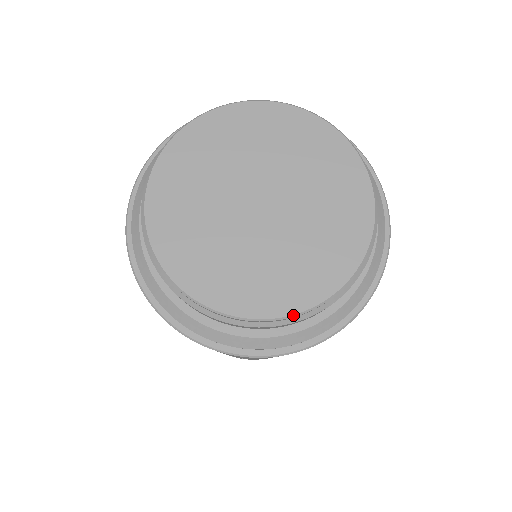
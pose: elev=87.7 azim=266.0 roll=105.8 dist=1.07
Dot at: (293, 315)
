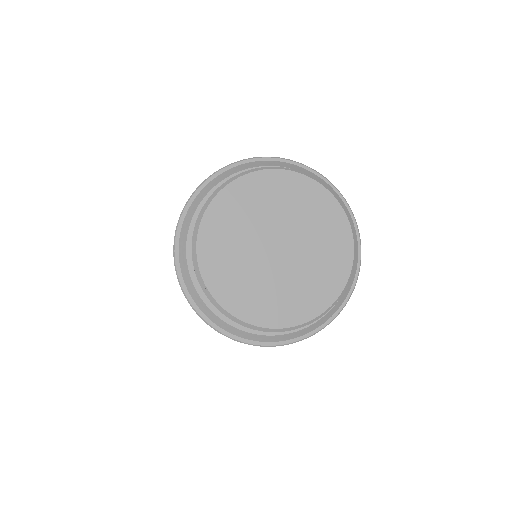
Dot at: (317, 317)
